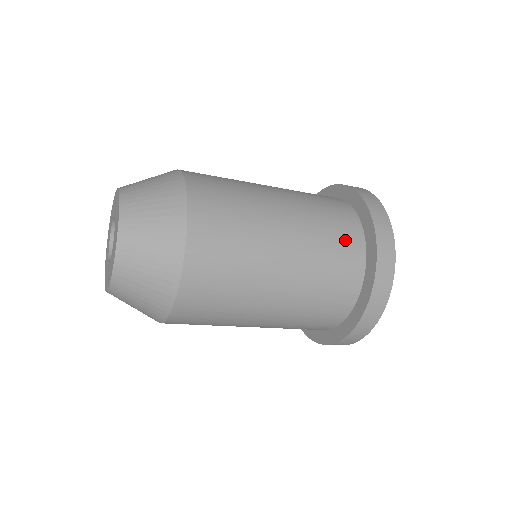
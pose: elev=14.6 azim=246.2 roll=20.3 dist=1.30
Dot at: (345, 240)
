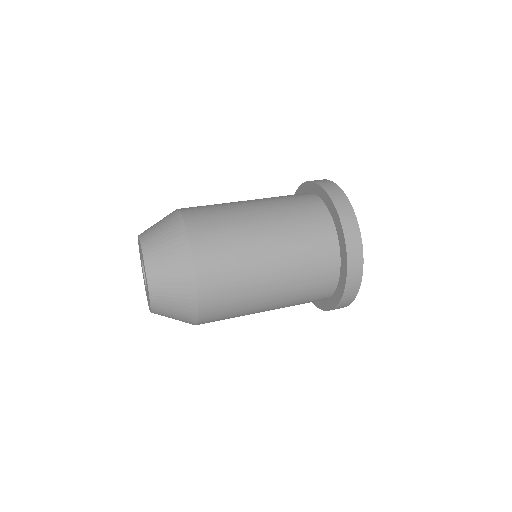
Dot at: (316, 298)
